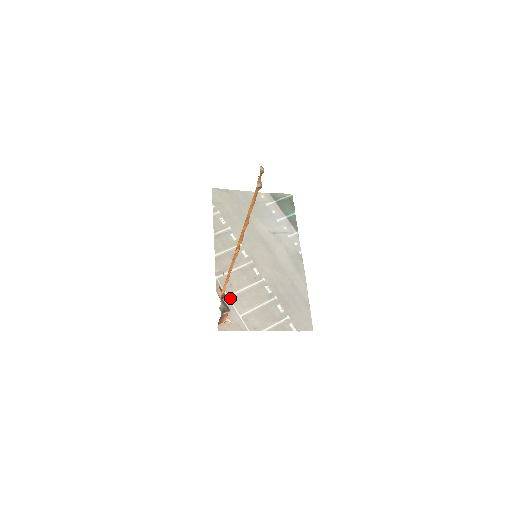
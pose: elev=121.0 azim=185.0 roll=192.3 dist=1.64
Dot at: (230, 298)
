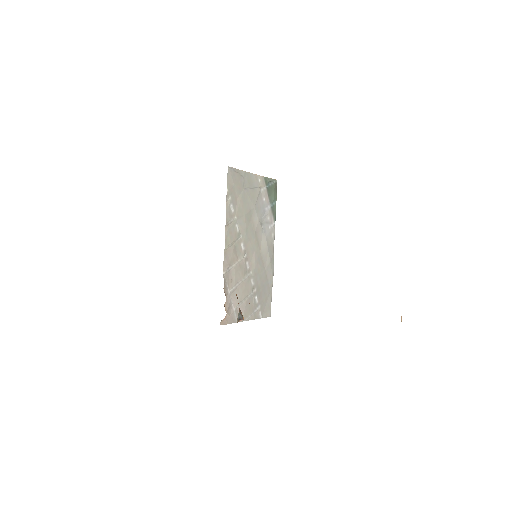
Dot at: (230, 293)
